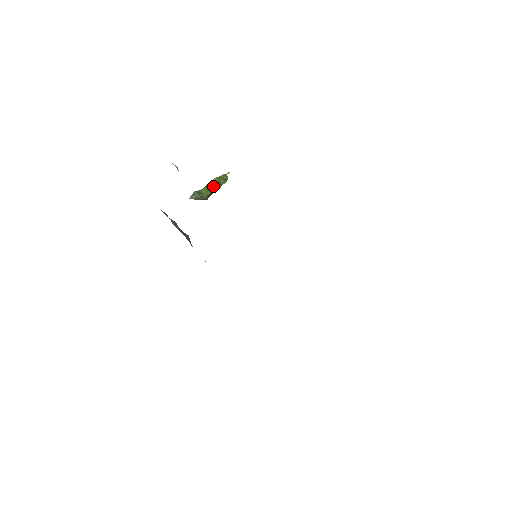
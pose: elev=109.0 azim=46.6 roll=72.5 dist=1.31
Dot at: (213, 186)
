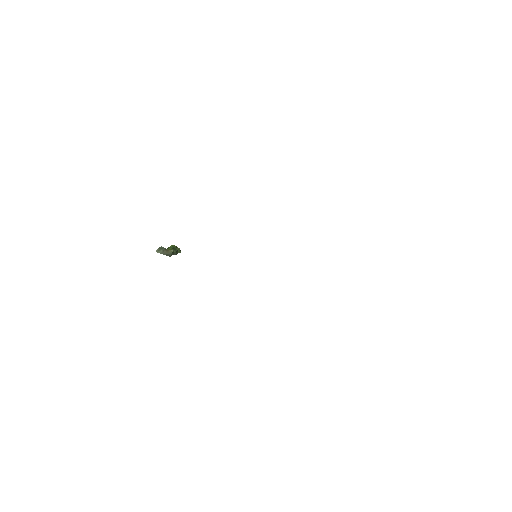
Dot at: (174, 249)
